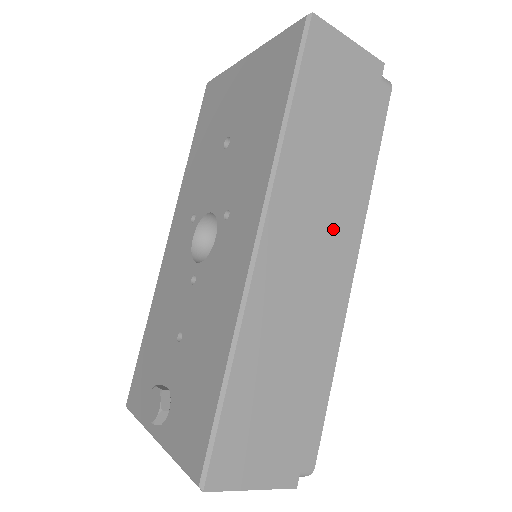
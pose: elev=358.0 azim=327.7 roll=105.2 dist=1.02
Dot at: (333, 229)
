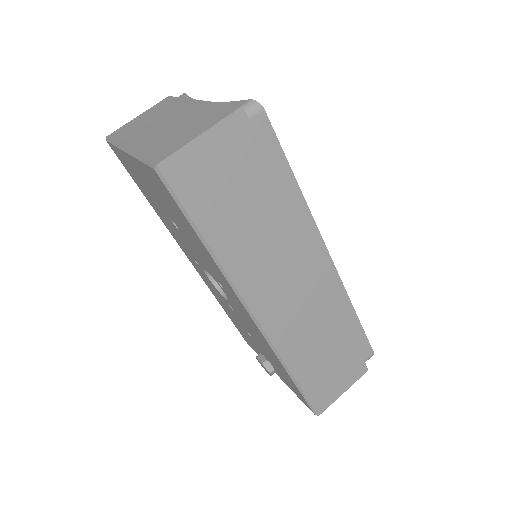
Dot at: (296, 260)
